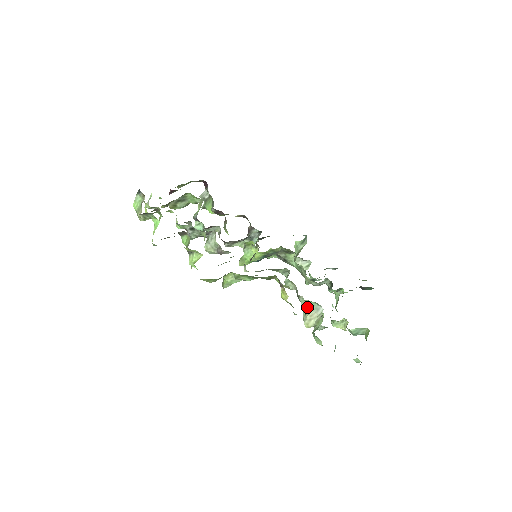
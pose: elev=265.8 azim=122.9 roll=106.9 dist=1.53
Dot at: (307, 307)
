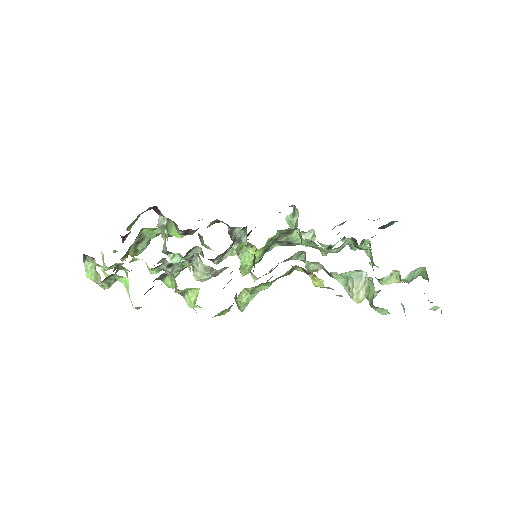
Dot at: (346, 280)
